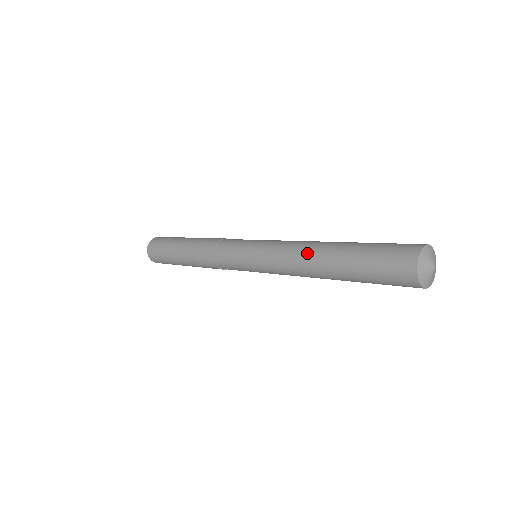
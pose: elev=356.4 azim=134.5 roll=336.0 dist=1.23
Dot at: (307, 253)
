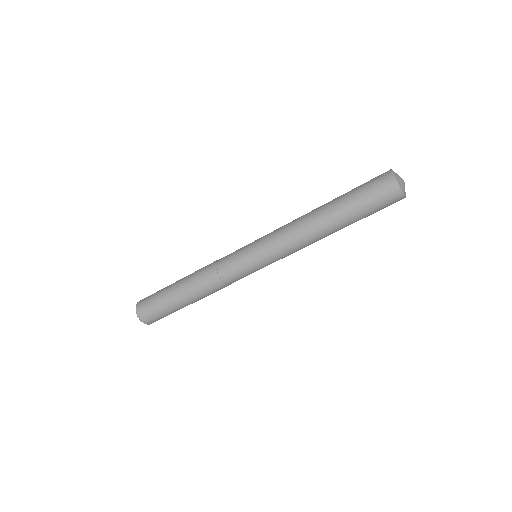
Dot at: (308, 222)
